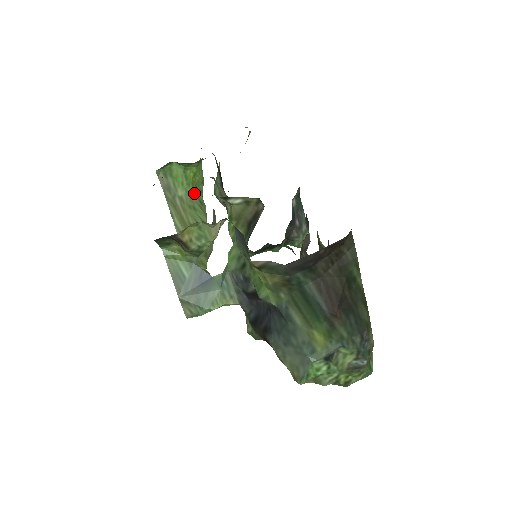
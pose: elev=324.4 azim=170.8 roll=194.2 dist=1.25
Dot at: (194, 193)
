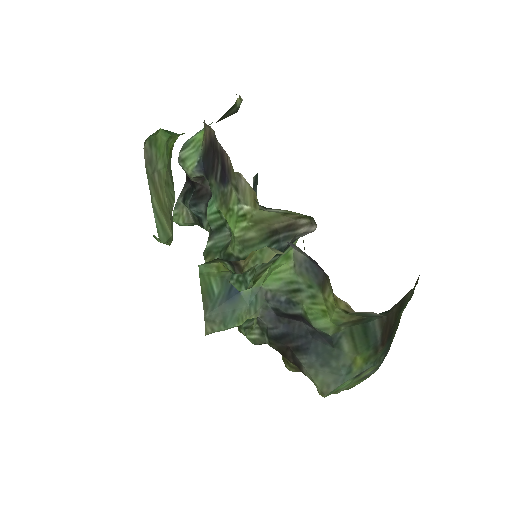
Dot at: (168, 164)
